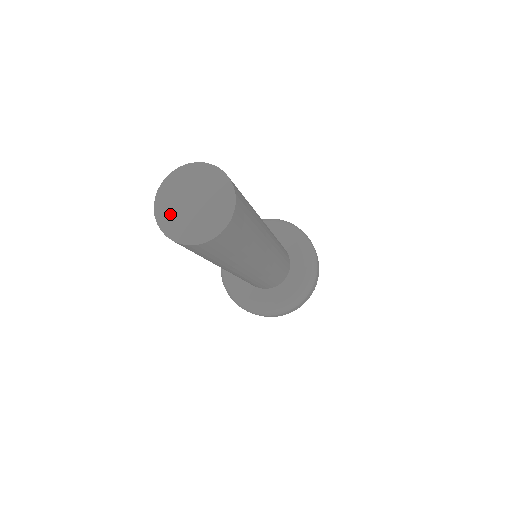
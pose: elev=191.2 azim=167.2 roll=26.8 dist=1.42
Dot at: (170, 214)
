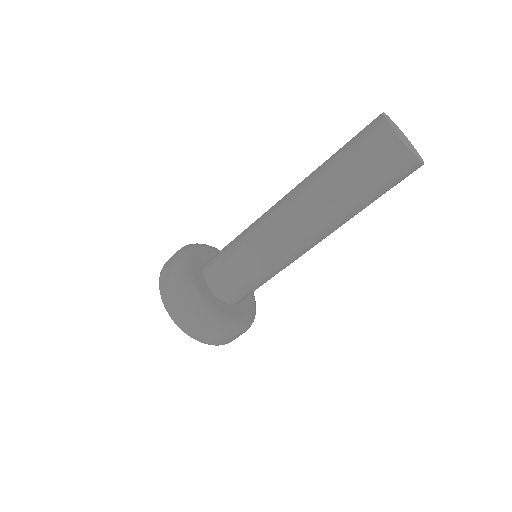
Dot at: (399, 135)
